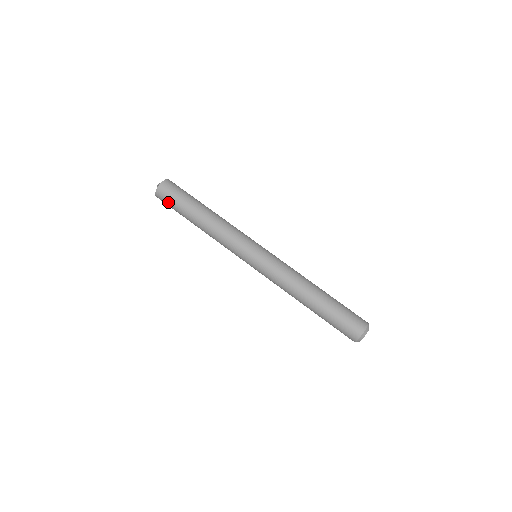
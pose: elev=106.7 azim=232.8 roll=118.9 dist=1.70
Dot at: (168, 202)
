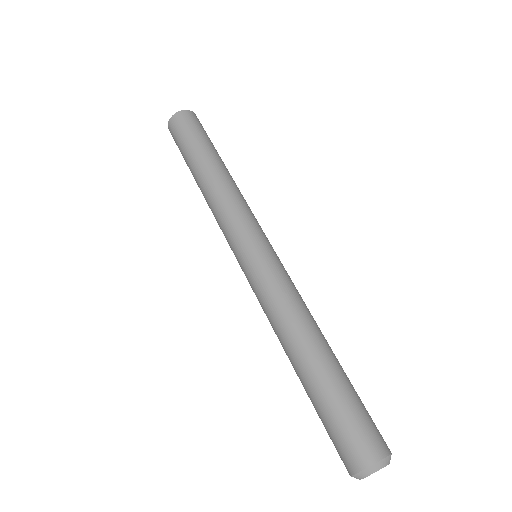
Dot at: (177, 145)
